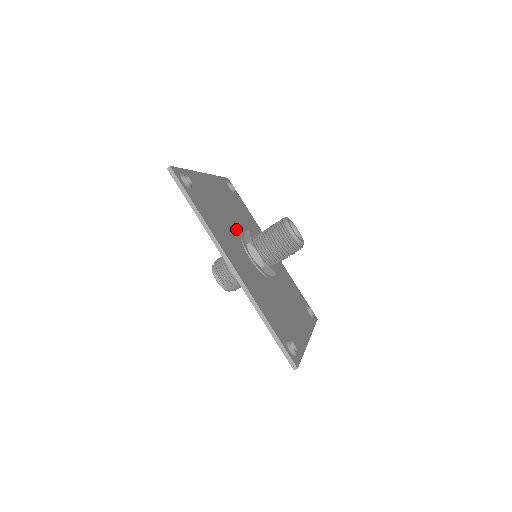
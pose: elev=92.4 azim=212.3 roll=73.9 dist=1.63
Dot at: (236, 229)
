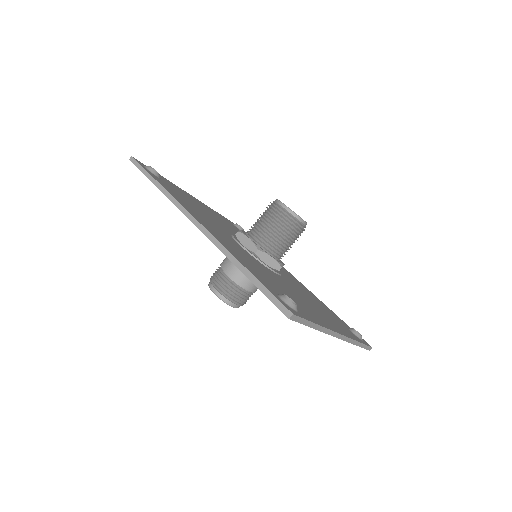
Dot at: (227, 230)
